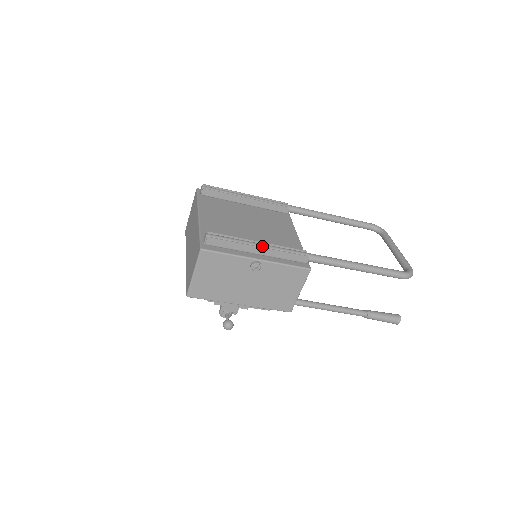
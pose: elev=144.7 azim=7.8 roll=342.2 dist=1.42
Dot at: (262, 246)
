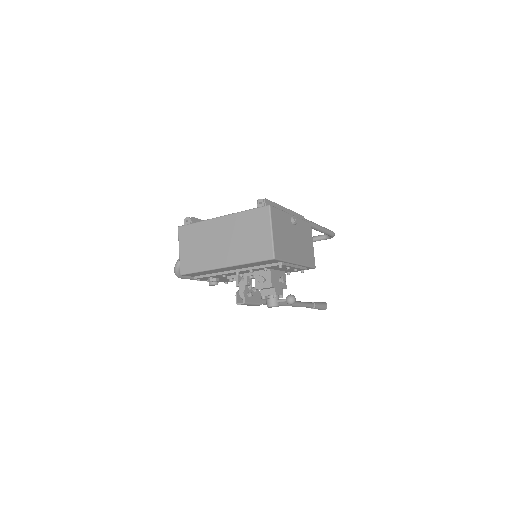
Dot at: (285, 209)
